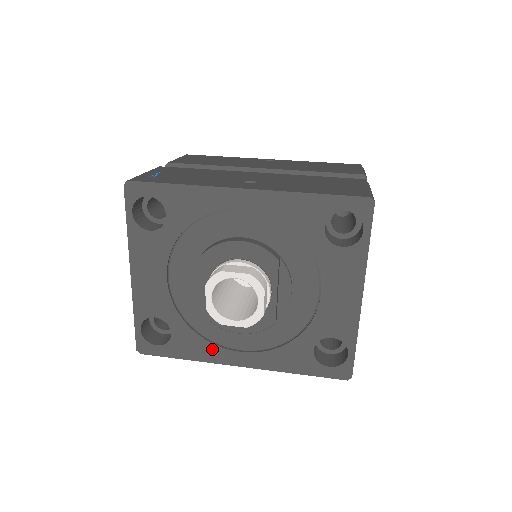
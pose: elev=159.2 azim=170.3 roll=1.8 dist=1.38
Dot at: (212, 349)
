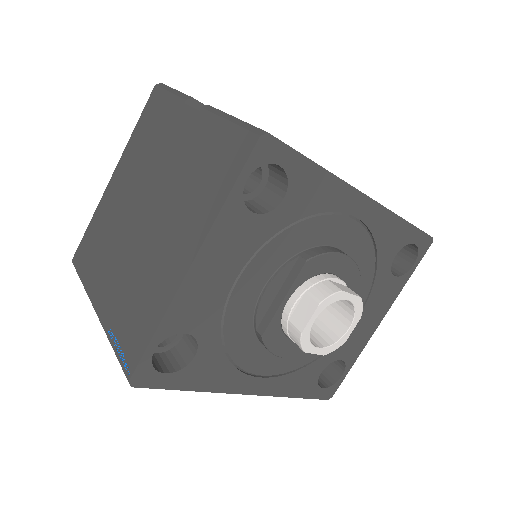
Dot at: (232, 375)
